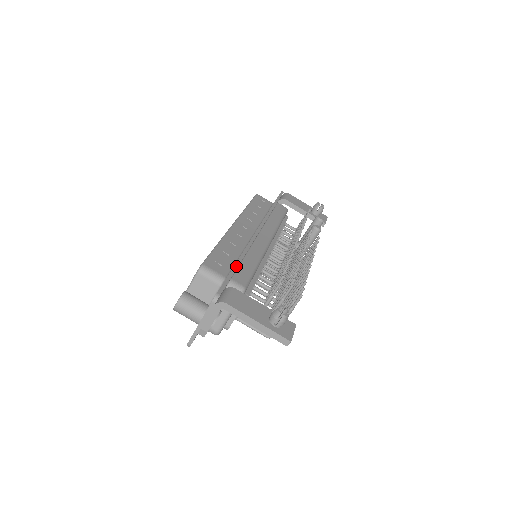
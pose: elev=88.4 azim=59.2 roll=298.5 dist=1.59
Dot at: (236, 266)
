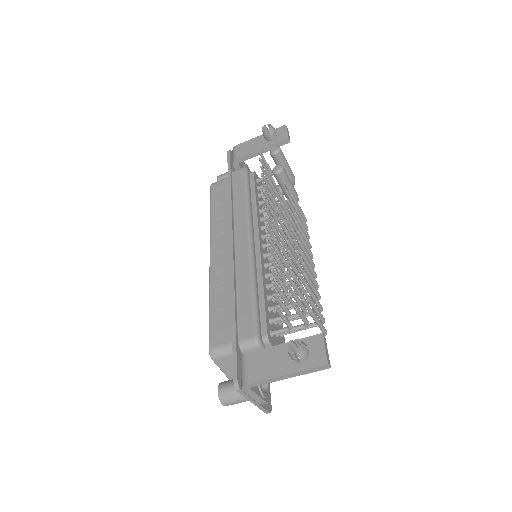
Dot at: (233, 321)
